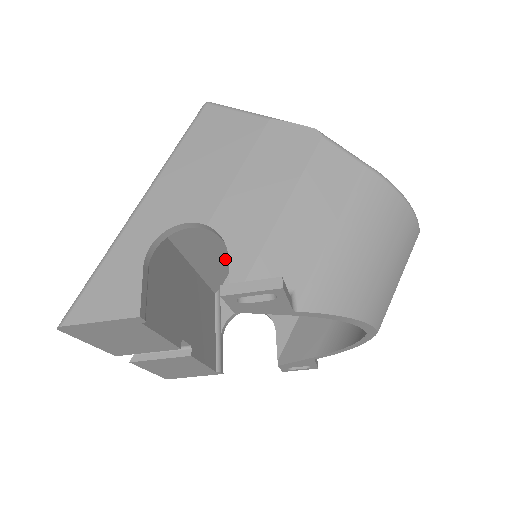
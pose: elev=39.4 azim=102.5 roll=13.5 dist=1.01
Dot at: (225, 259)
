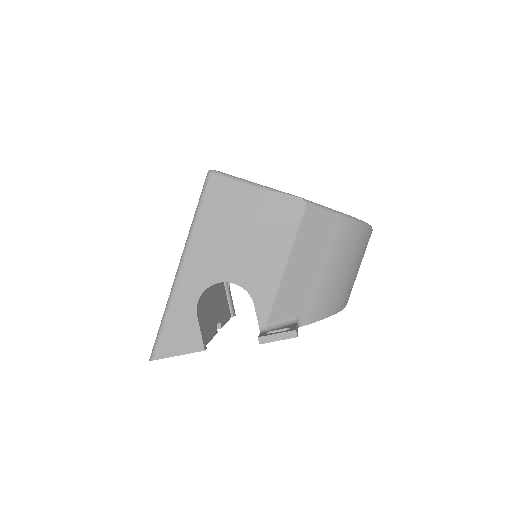
Dot at: occluded
